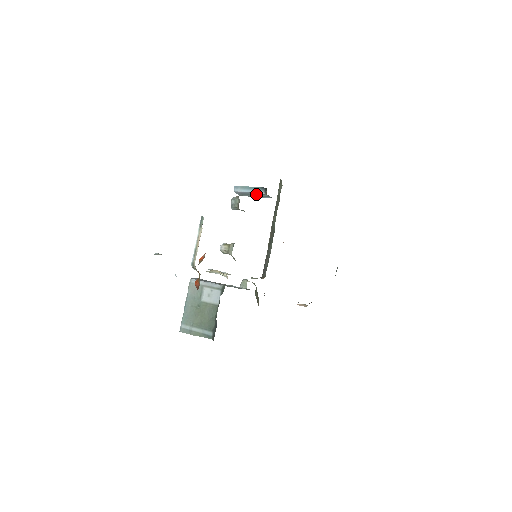
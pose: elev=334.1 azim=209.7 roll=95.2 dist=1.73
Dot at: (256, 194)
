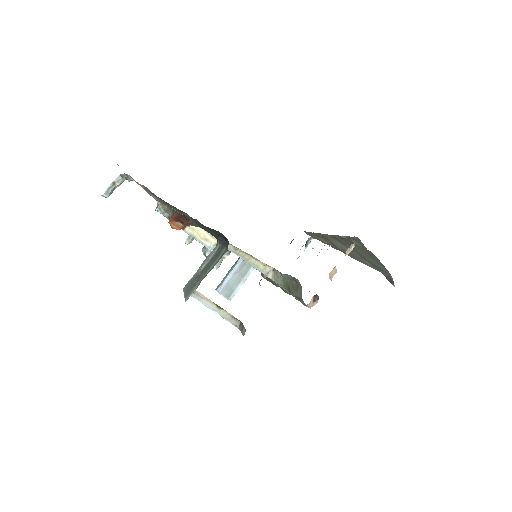
Dot at: (237, 272)
